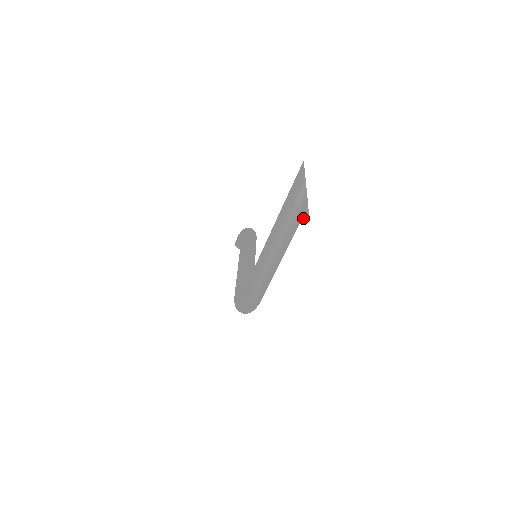
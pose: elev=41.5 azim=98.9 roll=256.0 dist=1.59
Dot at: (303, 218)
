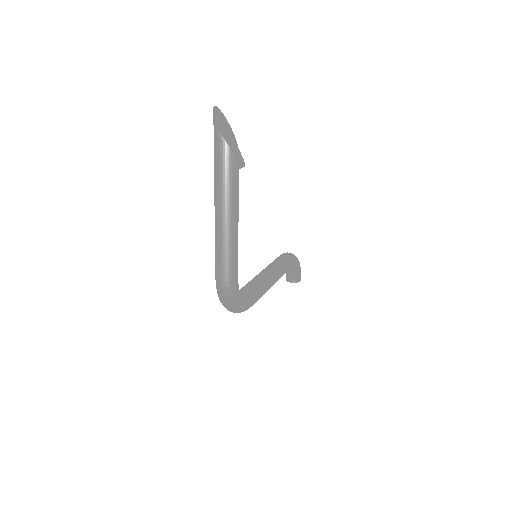
Dot at: (235, 169)
